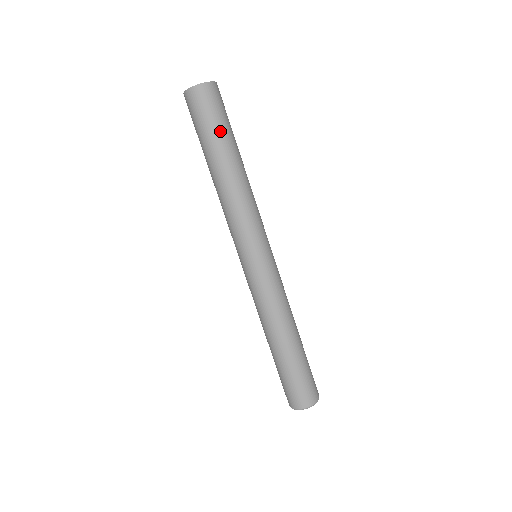
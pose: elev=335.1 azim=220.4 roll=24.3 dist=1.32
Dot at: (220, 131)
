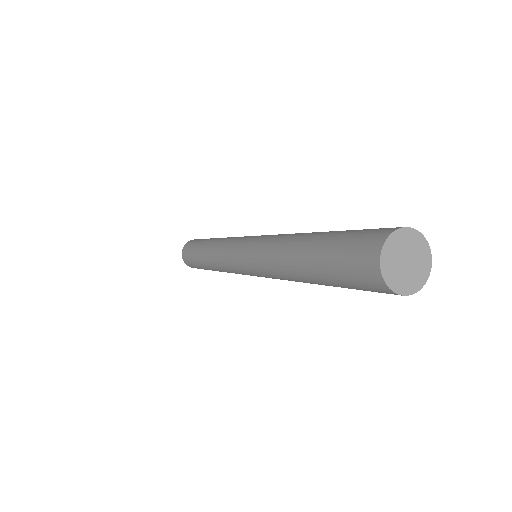
Dot at: occluded
